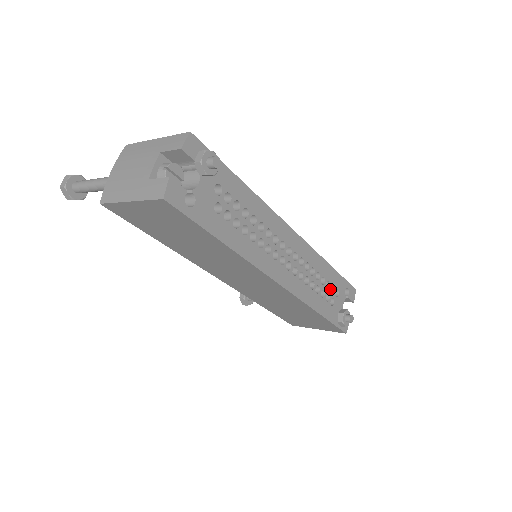
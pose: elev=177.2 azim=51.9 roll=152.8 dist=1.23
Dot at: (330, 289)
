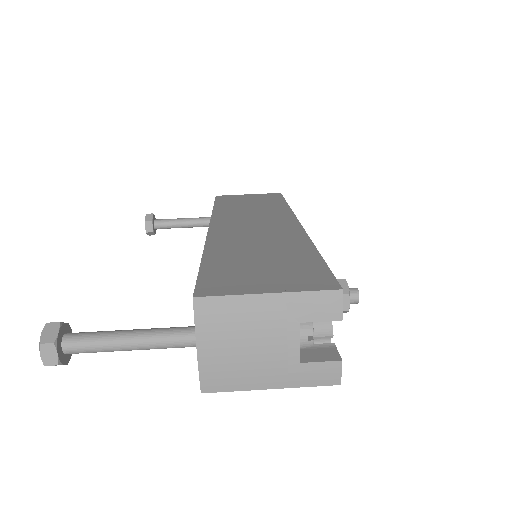
Dot at: occluded
